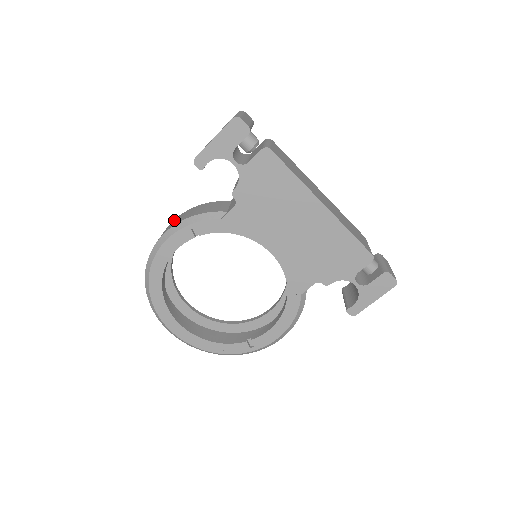
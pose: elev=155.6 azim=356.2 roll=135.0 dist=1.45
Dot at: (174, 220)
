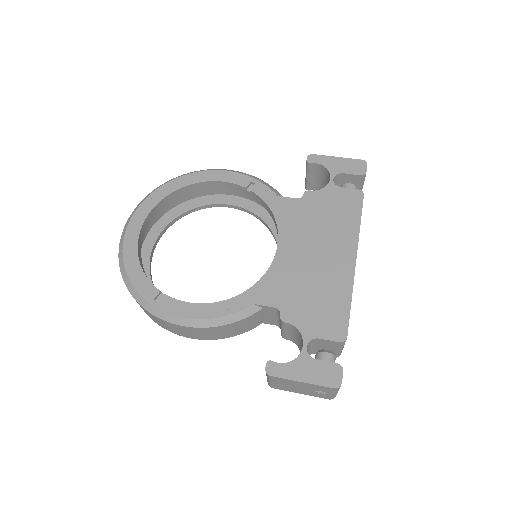
Dot at: occluded
